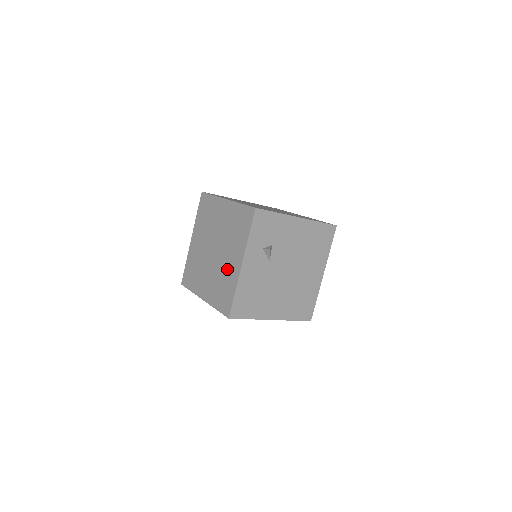
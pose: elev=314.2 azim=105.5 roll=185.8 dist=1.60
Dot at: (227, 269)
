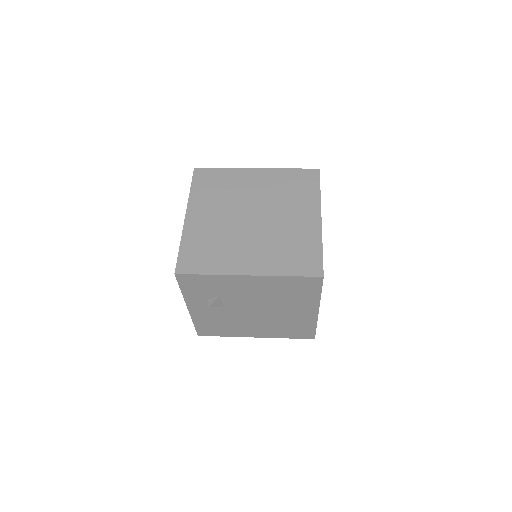
Dot at: occluded
